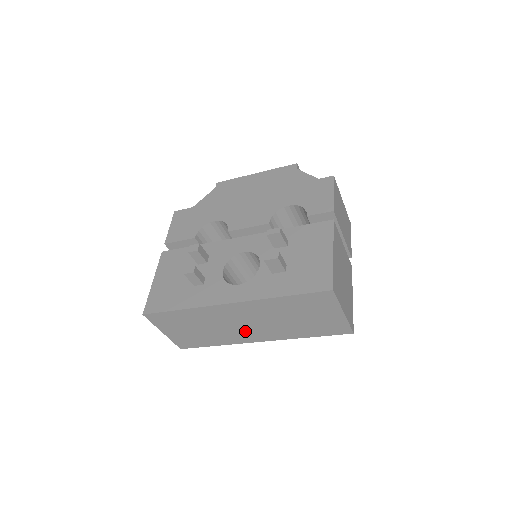
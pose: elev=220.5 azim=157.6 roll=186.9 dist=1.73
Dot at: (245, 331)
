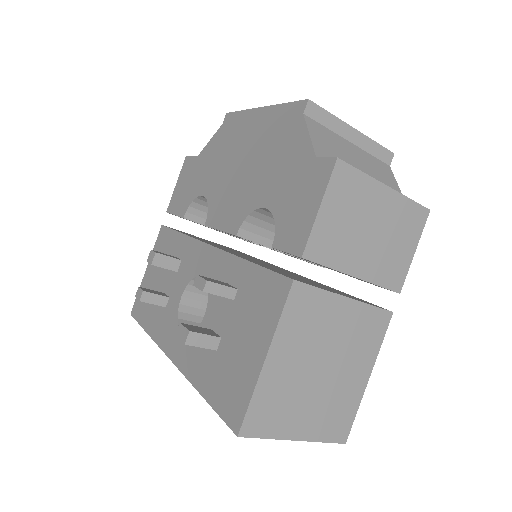
Dot at: occluded
